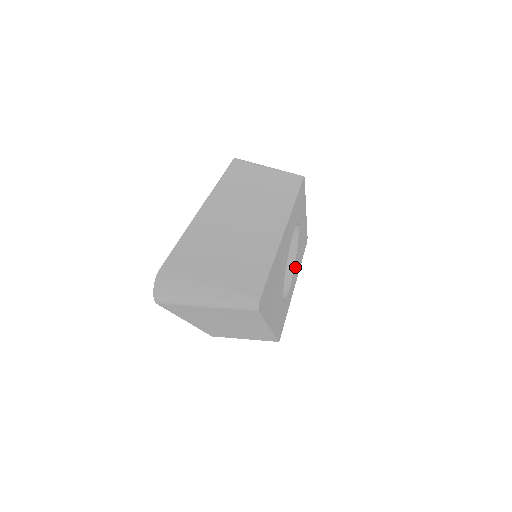
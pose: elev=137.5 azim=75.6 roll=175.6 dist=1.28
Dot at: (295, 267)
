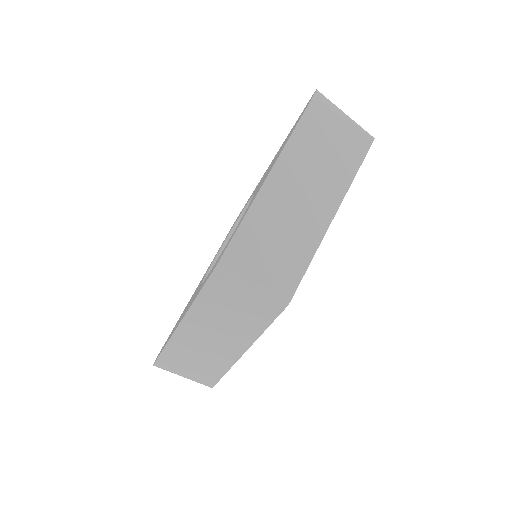
Dot at: occluded
